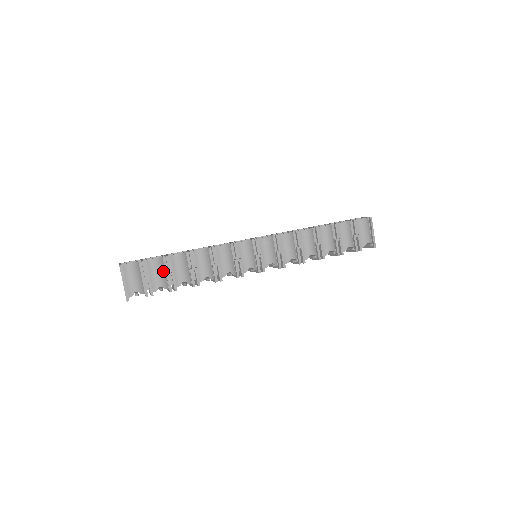
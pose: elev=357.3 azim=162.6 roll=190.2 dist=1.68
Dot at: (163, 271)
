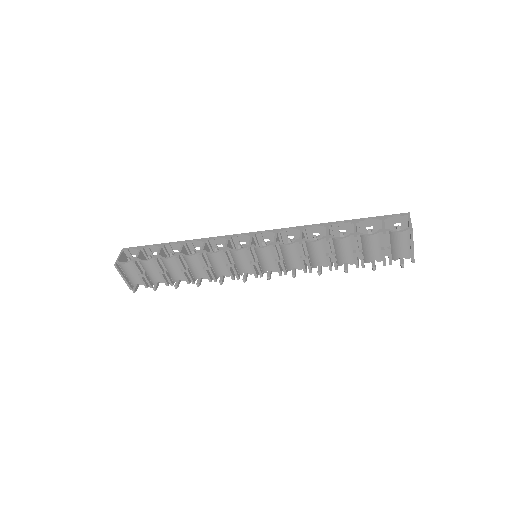
Dot at: (156, 270)
